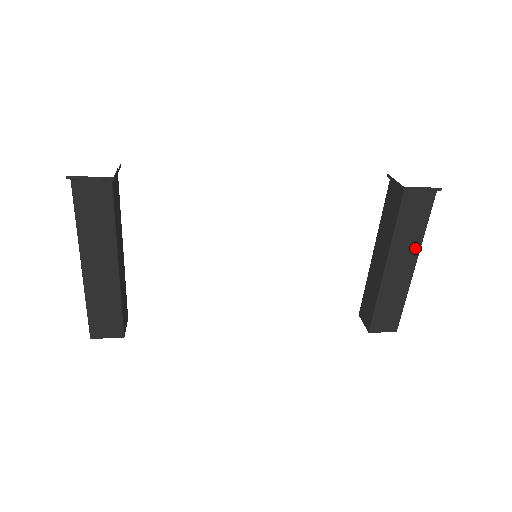
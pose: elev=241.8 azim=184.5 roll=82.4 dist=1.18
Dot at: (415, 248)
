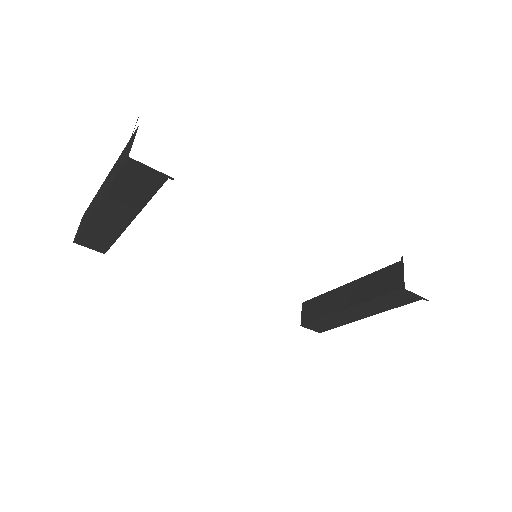
Dot at: (377, 311)
